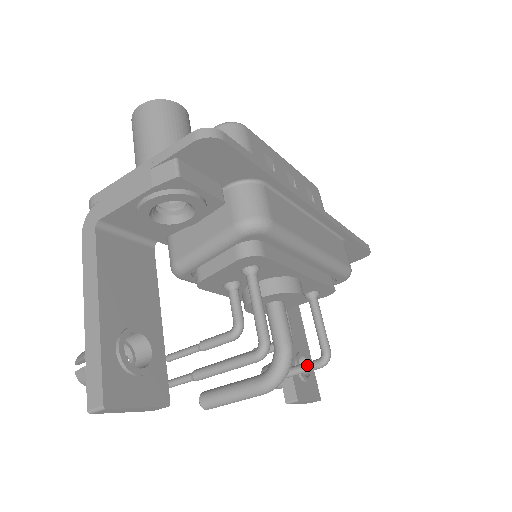
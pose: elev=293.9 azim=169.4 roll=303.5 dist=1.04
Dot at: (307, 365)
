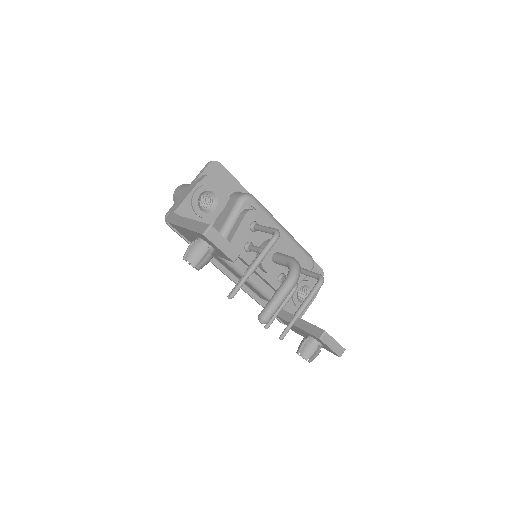
Dot at: (313, 287)
